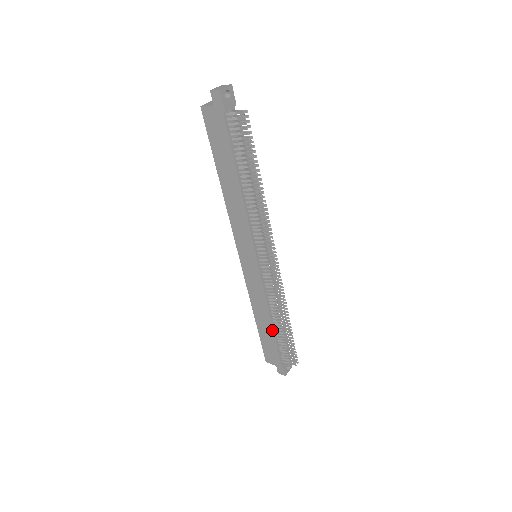
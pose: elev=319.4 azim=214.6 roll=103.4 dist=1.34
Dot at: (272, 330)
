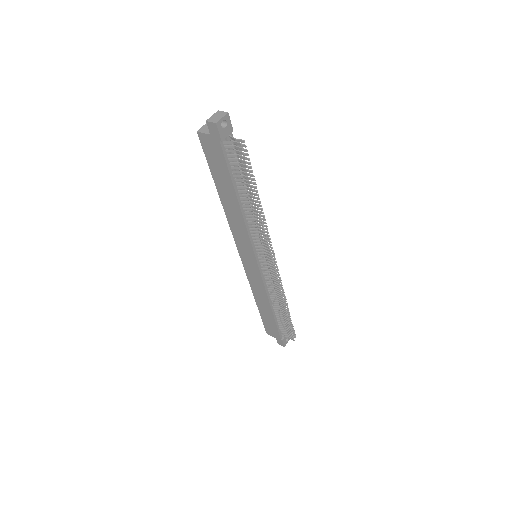
Dot at: (272, 314)
